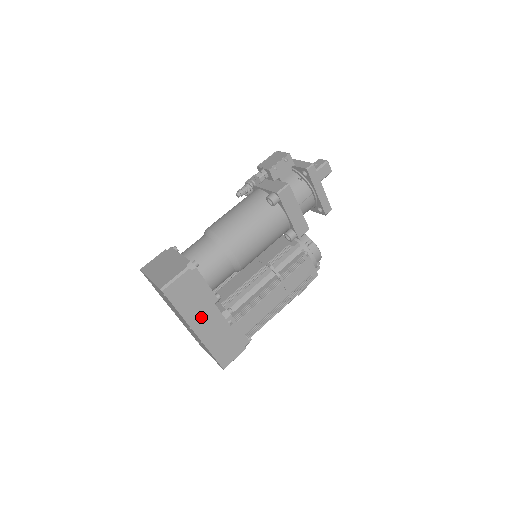
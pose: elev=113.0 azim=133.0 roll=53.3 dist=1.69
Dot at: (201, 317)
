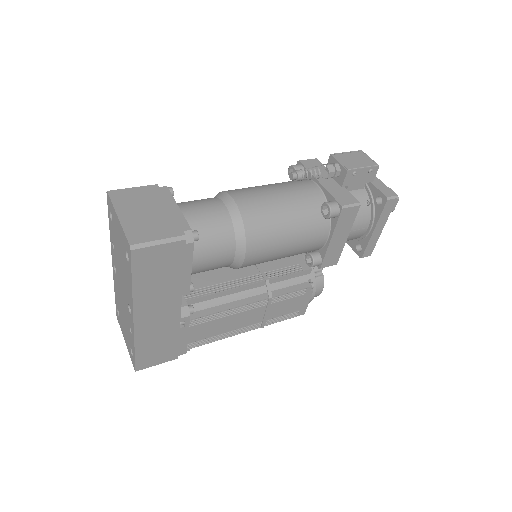
Dot at: (155, 303)
